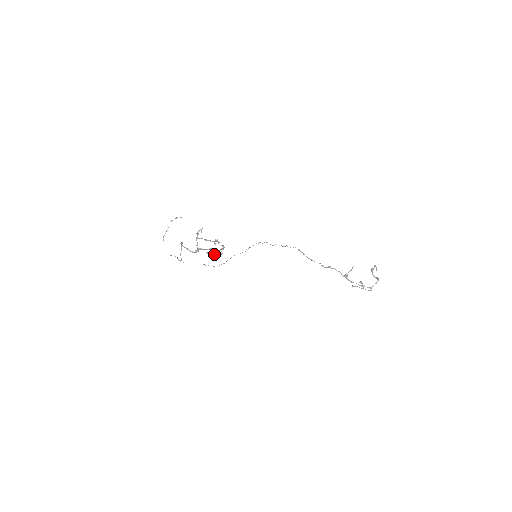
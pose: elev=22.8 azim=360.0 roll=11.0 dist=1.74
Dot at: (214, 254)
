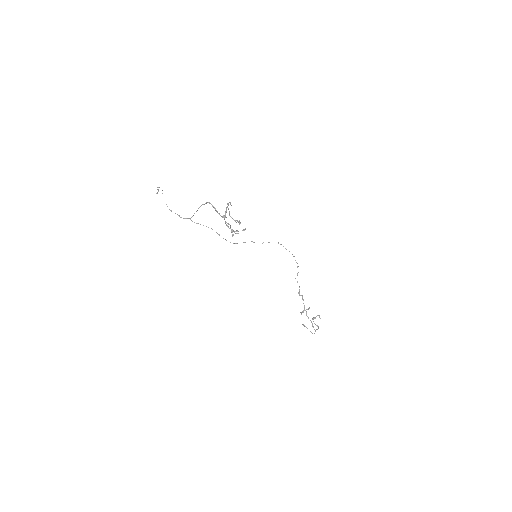
Dot at: (233, 230)
